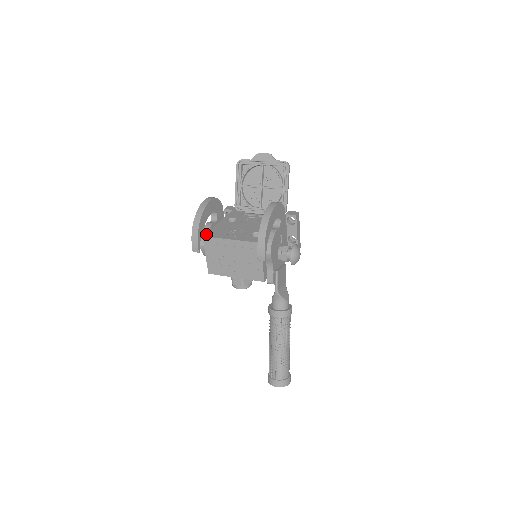
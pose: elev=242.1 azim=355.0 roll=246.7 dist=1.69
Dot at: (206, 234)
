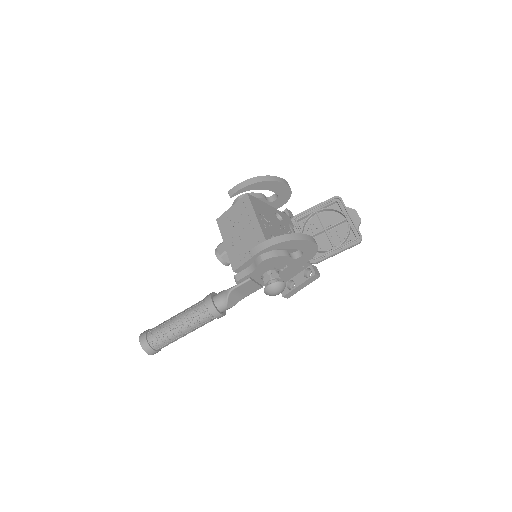
Dot at: (251, 195)
